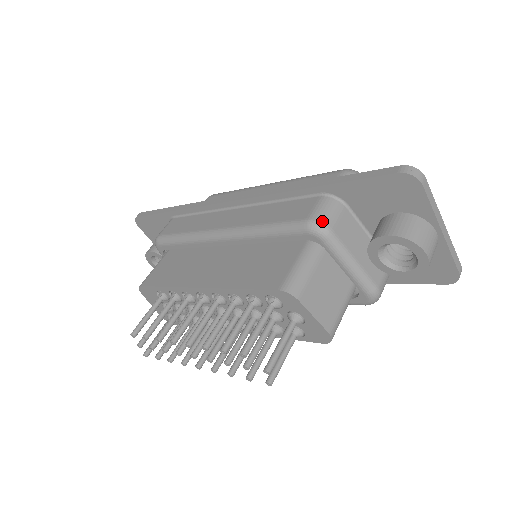
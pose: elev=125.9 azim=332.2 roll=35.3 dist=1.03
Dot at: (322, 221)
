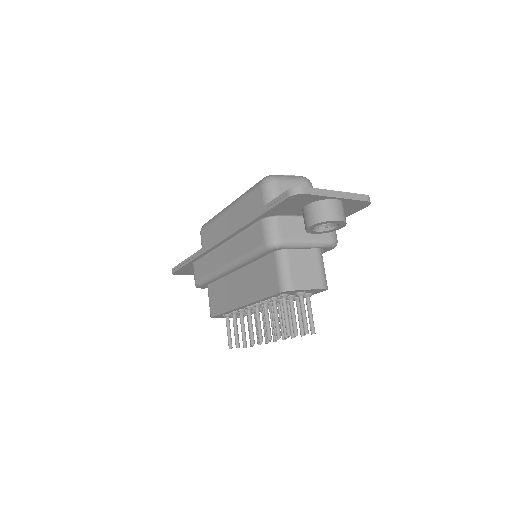
Dot at: (272, 240)
